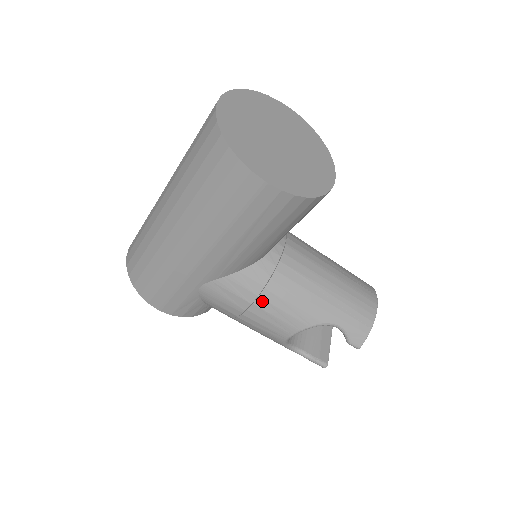
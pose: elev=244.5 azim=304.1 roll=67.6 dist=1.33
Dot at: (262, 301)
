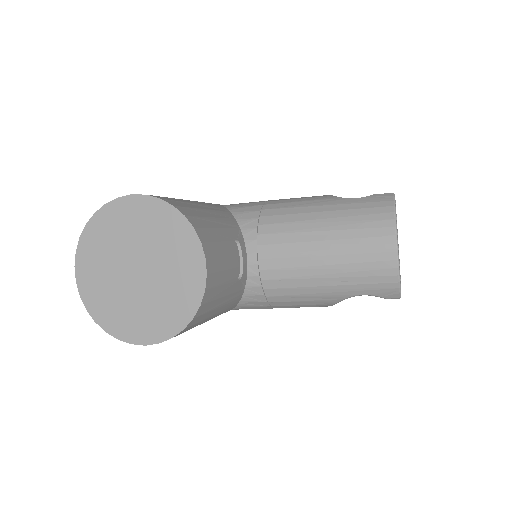
Dot at: (278, 306)
